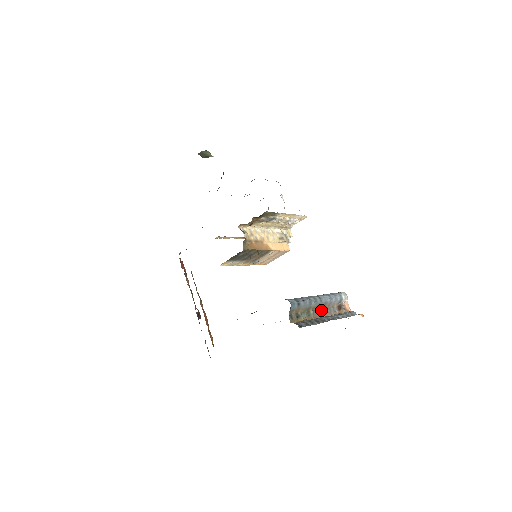
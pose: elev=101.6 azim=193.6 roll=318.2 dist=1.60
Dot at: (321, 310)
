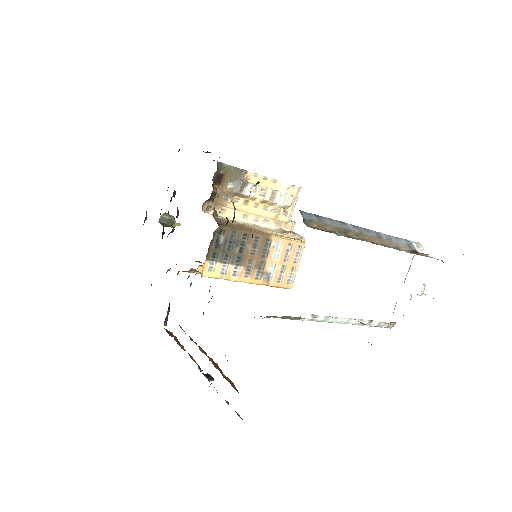
Dot at: (376, 243)
